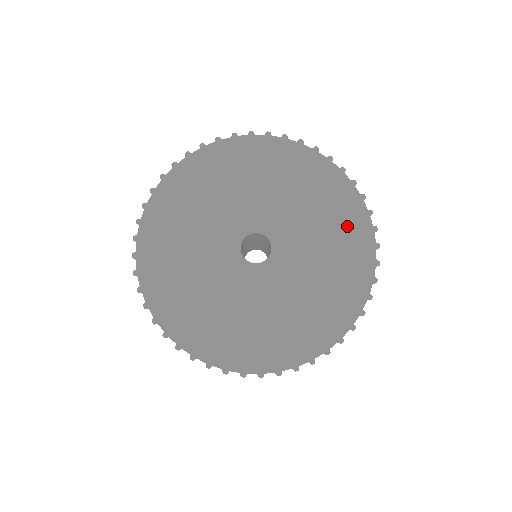
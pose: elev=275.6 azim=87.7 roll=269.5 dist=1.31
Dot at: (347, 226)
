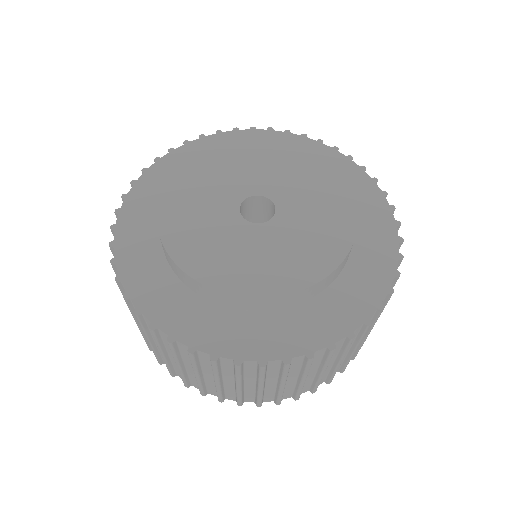
Dot at: (368, 229)
